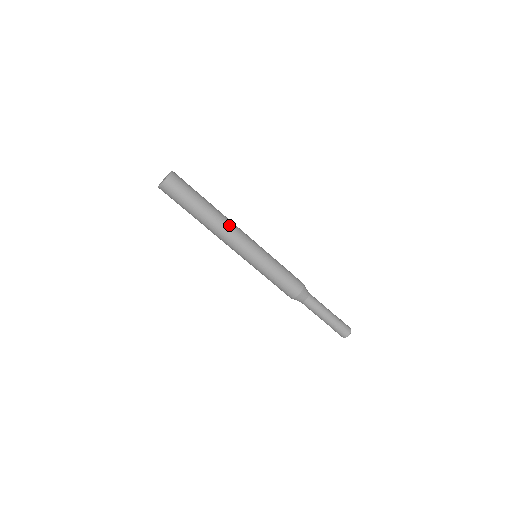
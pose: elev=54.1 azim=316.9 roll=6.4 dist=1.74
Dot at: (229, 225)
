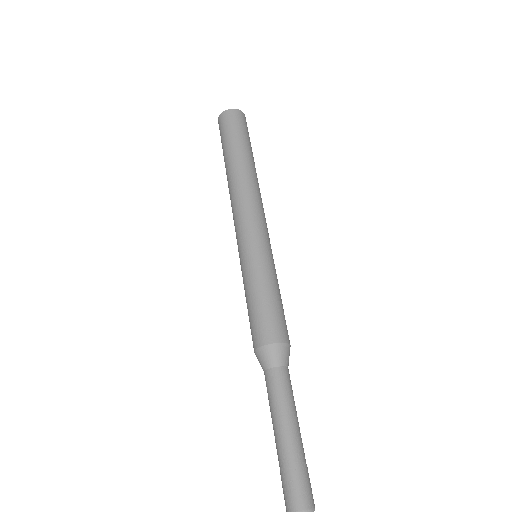
Dot at: (259, 192)
